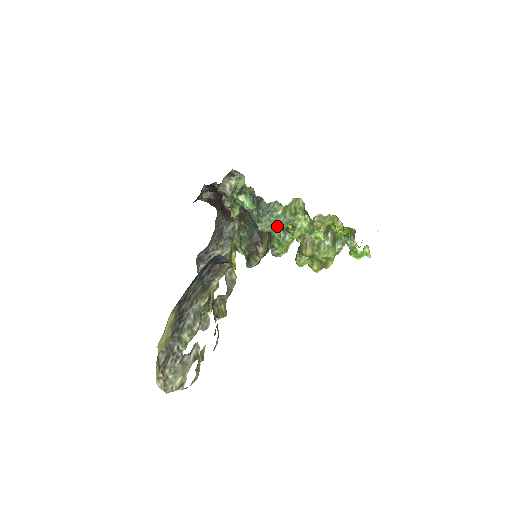
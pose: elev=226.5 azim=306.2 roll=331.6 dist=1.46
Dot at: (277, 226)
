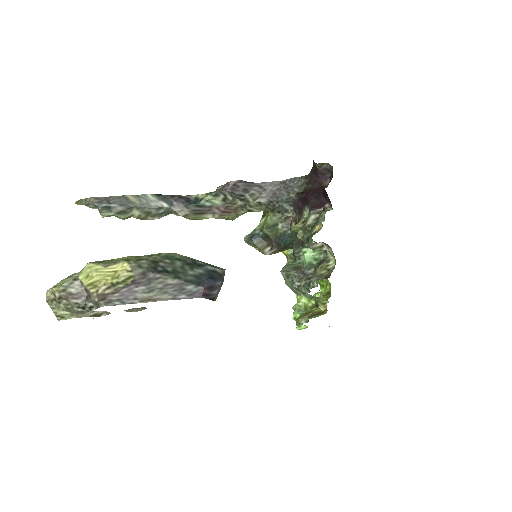
Dot at: occluded
